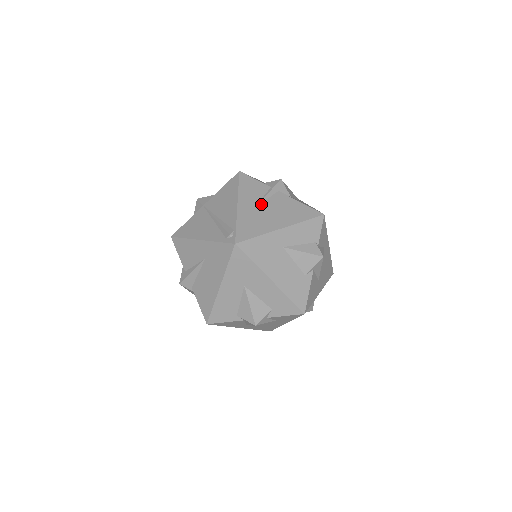
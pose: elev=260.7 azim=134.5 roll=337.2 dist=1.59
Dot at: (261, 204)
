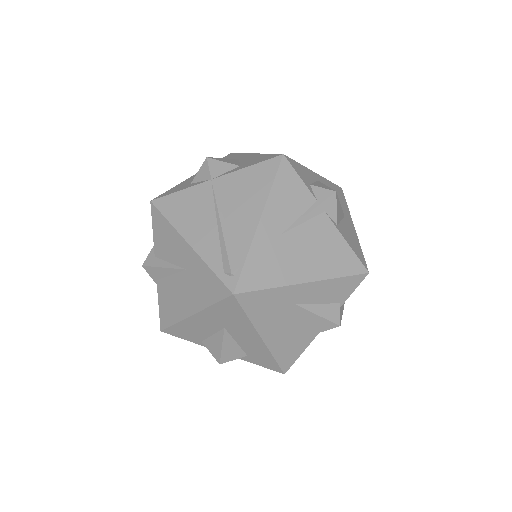
Dot at: (293, 230)
